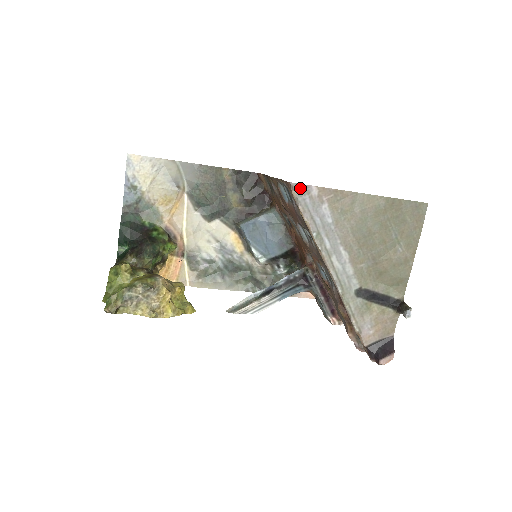
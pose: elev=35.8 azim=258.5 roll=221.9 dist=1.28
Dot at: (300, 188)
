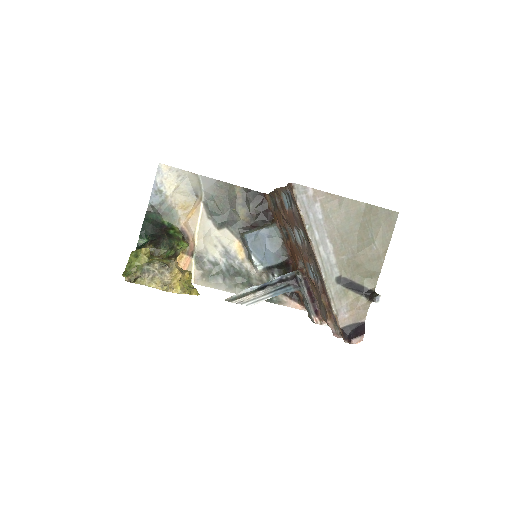
Dot at: (299, 188)
